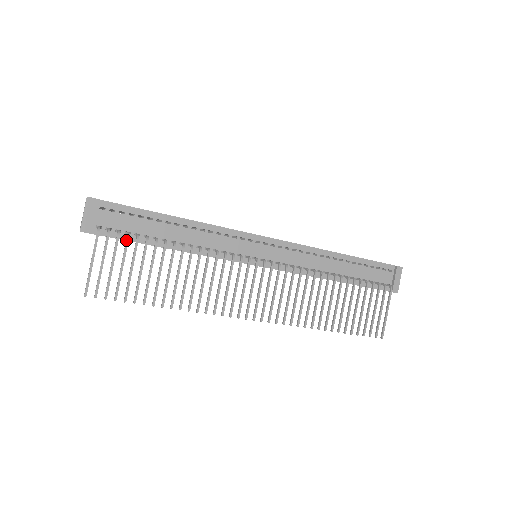
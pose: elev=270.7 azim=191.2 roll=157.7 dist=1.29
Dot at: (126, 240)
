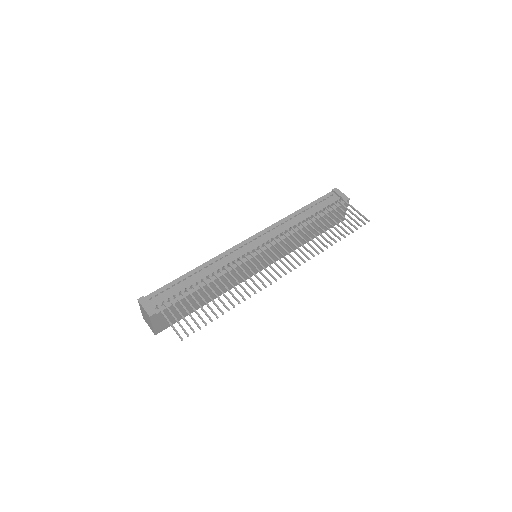
Dot at: (176, 298)
